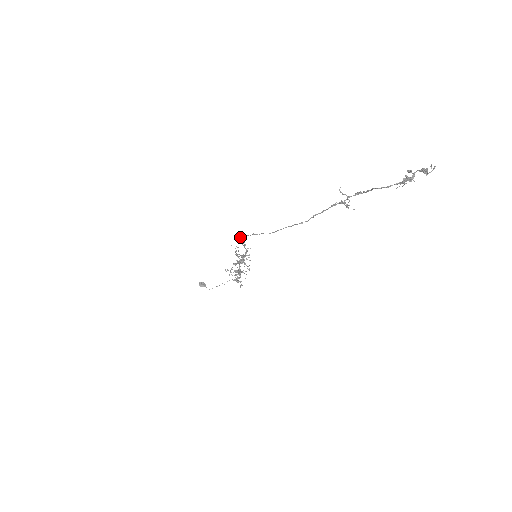
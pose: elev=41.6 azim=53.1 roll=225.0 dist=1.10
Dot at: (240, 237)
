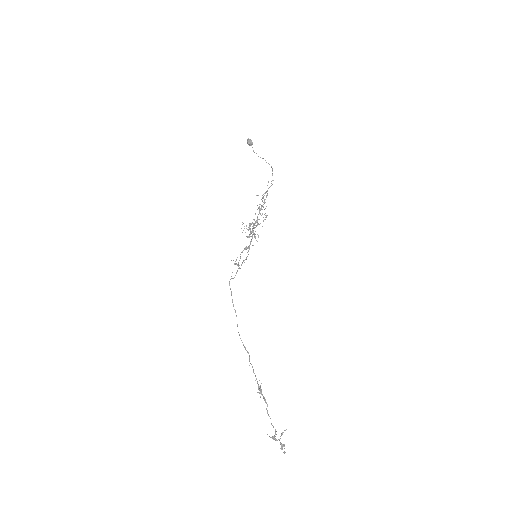
Dot at: (229, 284)
